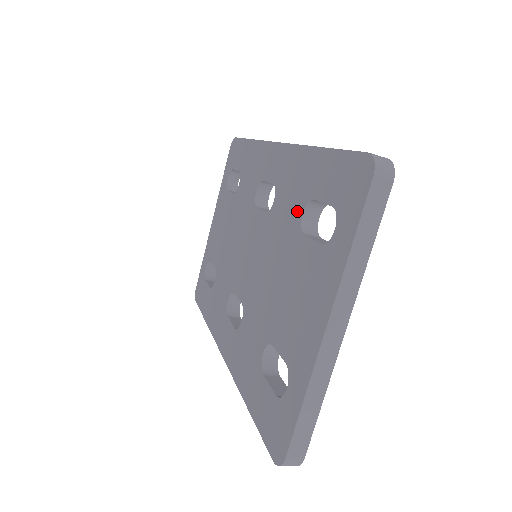
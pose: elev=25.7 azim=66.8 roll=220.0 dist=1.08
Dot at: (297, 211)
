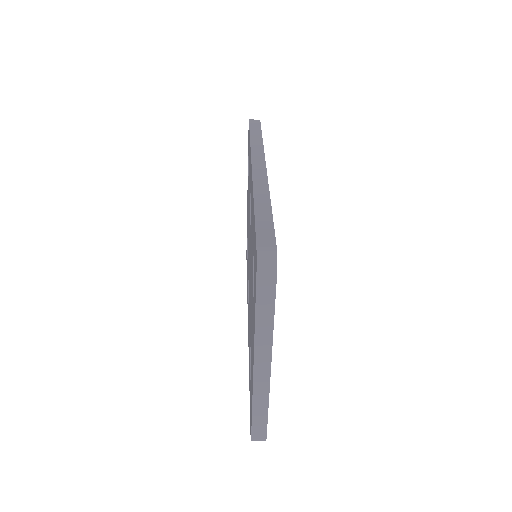
Dot at: (252, 250)
